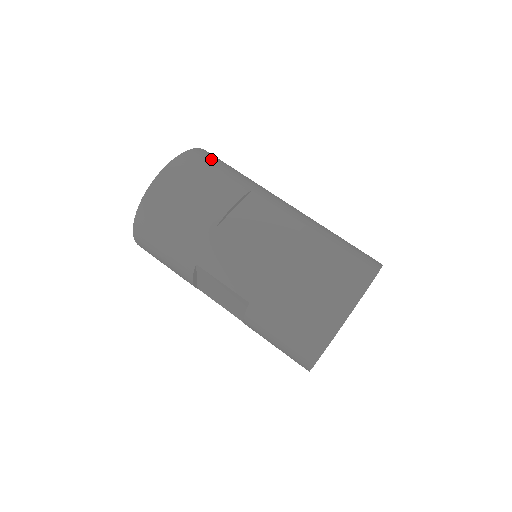
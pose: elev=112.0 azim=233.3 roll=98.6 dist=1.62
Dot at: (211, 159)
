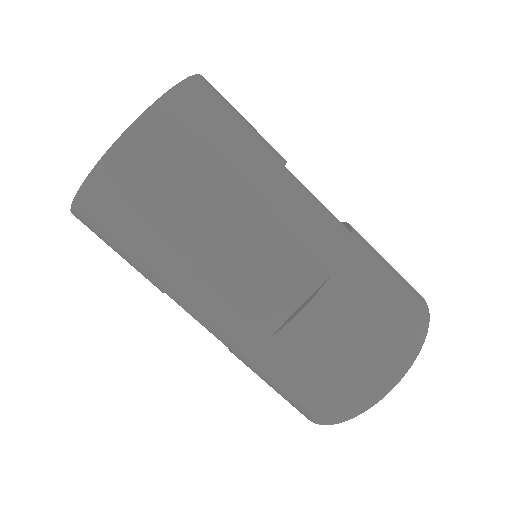
Dot at: (193, 123)
